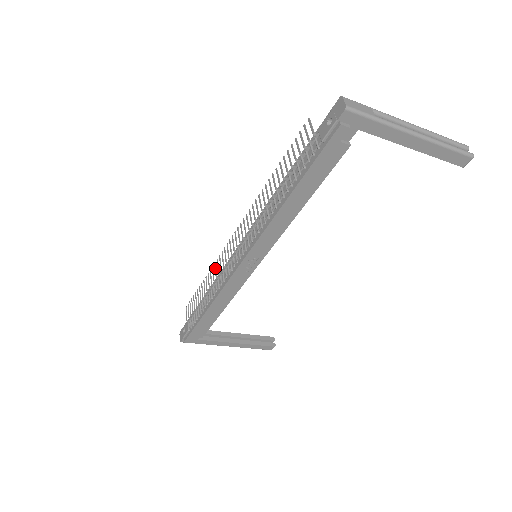
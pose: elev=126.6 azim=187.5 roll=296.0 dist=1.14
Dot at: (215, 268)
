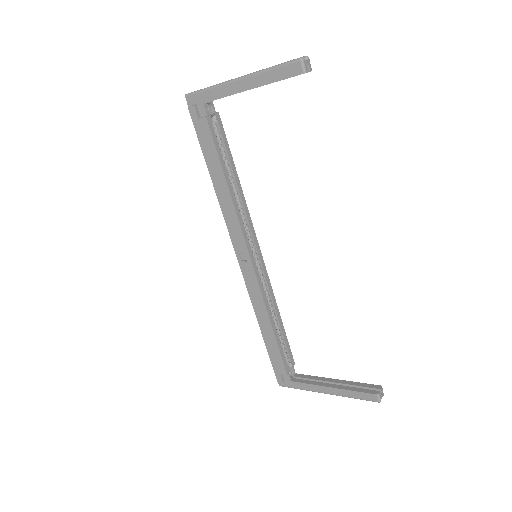
Dot at: occluded
